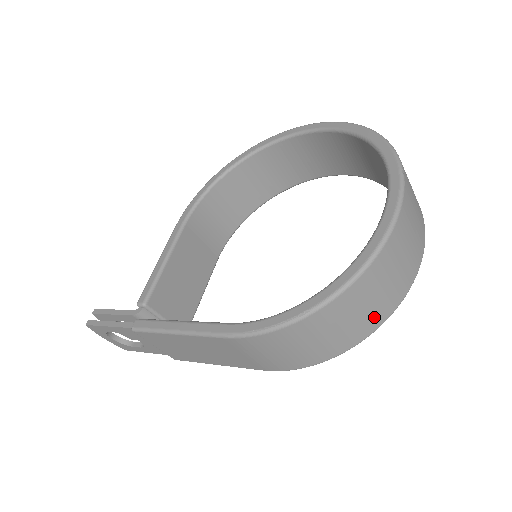
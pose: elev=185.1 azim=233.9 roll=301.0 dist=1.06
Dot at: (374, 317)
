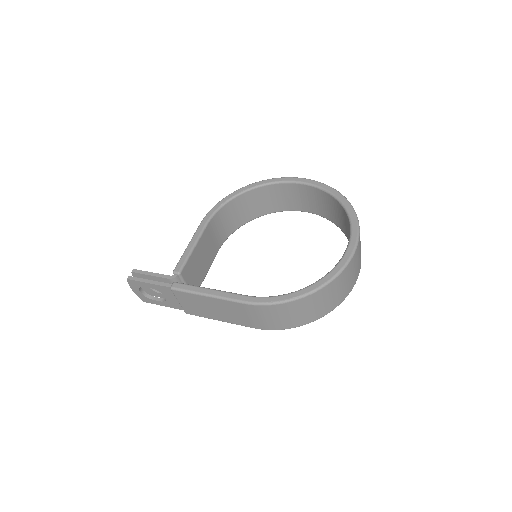
Dot at: (328, 307)
